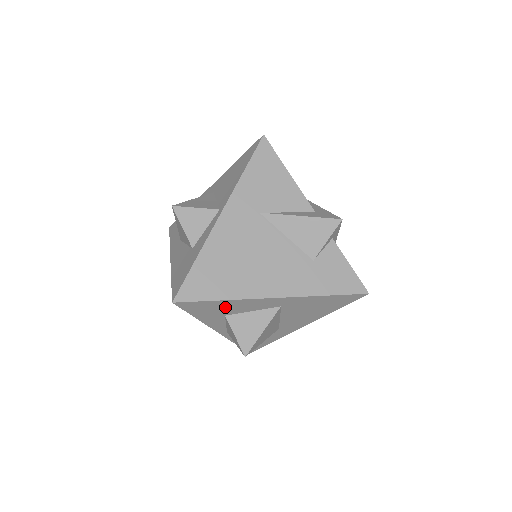
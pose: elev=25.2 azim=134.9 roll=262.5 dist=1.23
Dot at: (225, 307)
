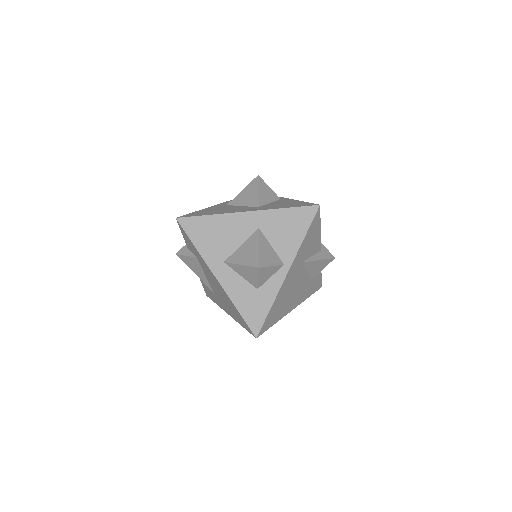
Dot at: occluded
